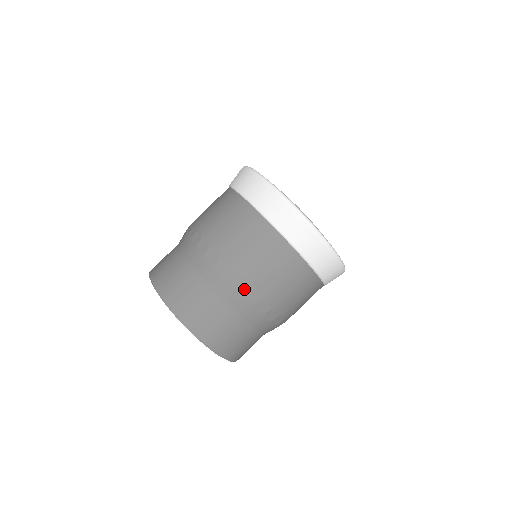
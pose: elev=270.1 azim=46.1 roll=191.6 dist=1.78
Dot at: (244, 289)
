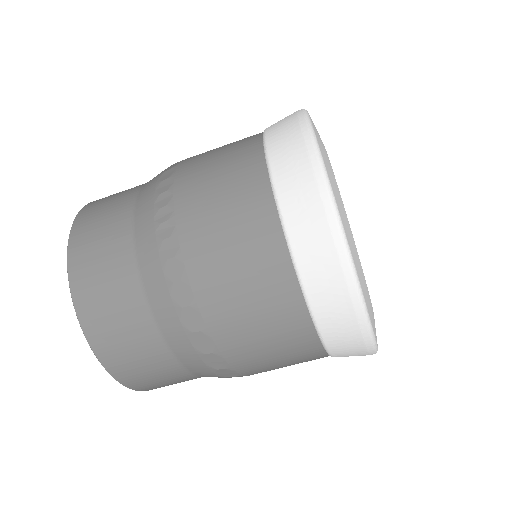
Dot at: occluded
